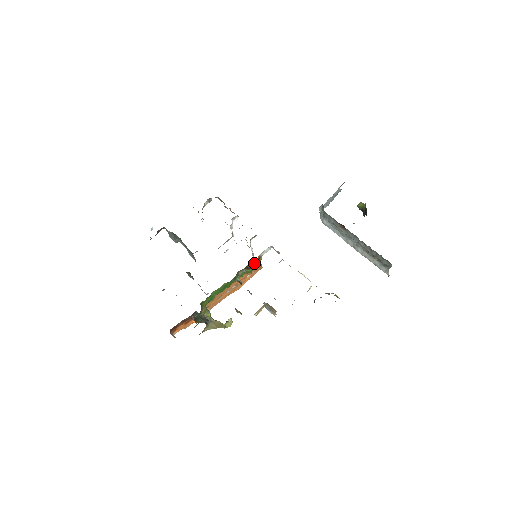
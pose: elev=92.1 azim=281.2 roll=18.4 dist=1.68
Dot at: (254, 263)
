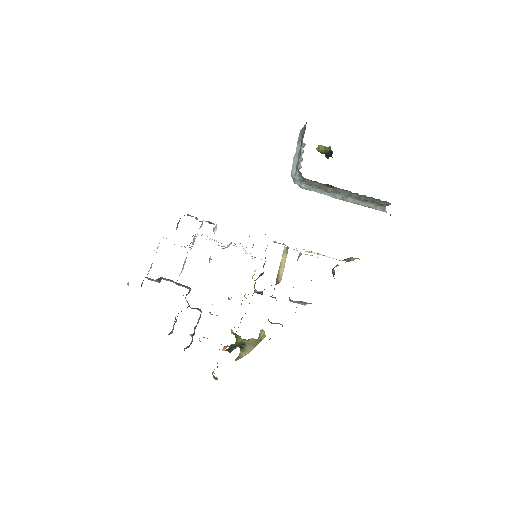
Dot at: occluded
